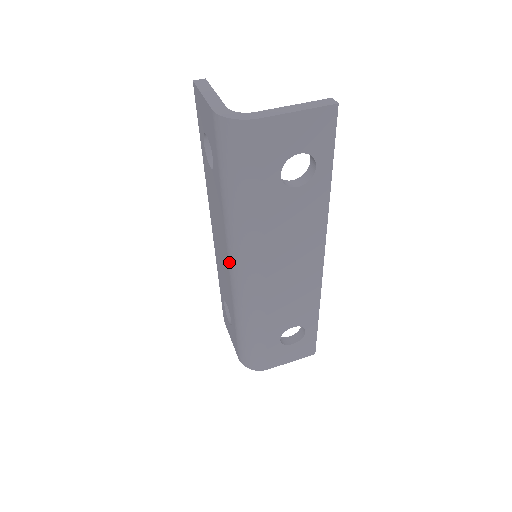
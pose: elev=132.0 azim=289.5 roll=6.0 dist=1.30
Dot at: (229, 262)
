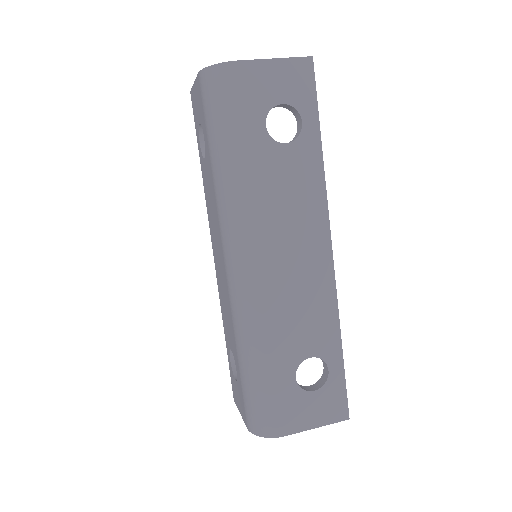
Dot at: (224, 255)
